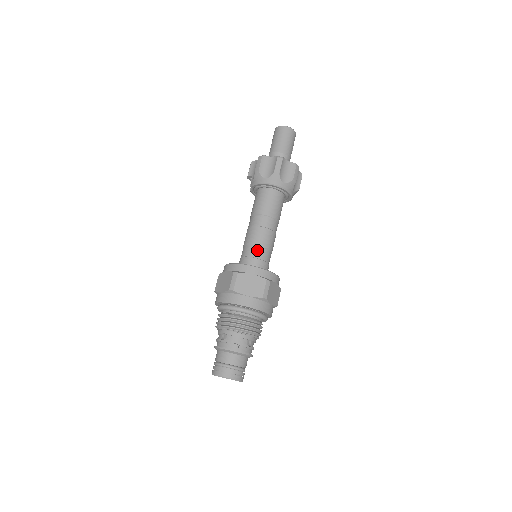
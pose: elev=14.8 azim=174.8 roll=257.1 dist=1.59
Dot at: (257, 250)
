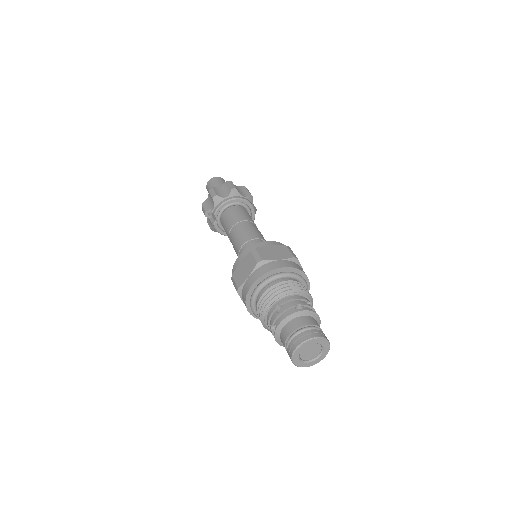
Dot at: (256, 242)
